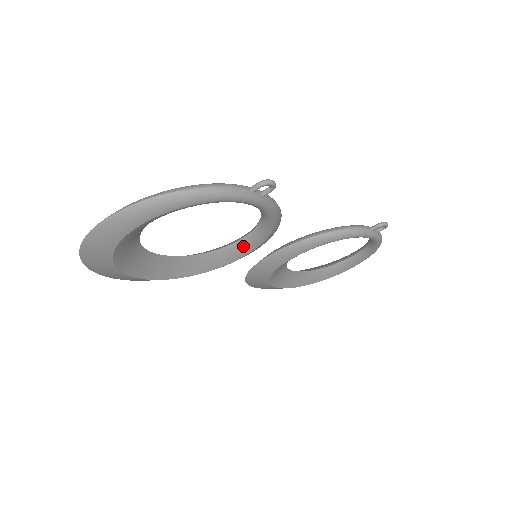
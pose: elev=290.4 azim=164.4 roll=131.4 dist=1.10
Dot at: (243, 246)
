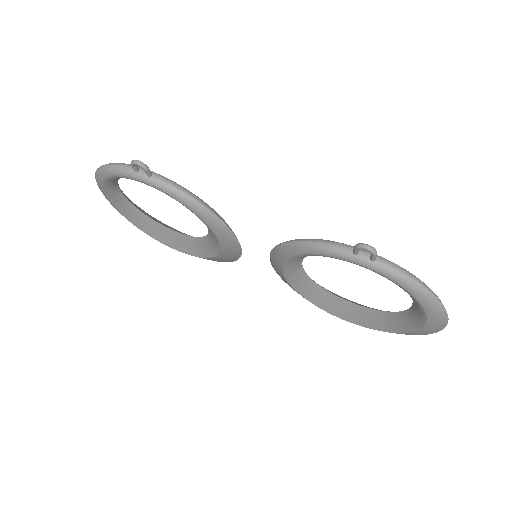
Dot at: (212, 235)
